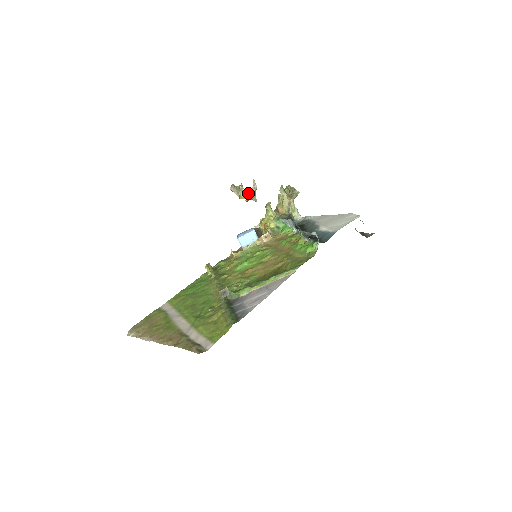
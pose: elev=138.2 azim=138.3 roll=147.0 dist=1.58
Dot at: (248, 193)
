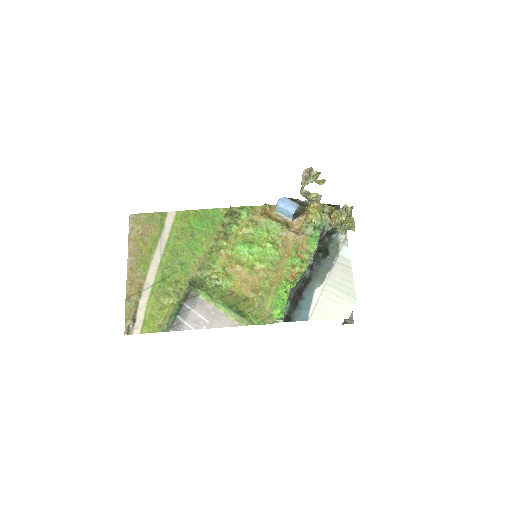
Dot at: (309, 196)
